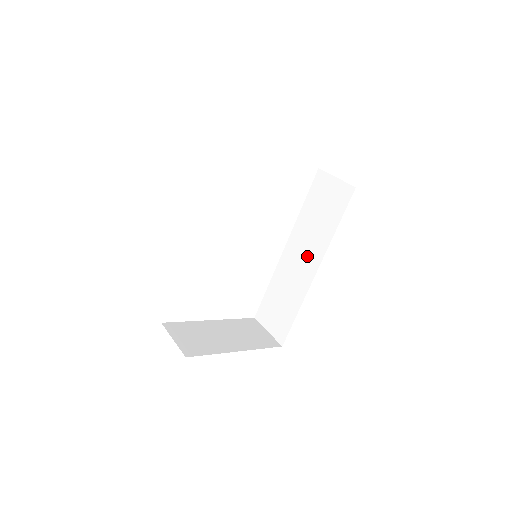
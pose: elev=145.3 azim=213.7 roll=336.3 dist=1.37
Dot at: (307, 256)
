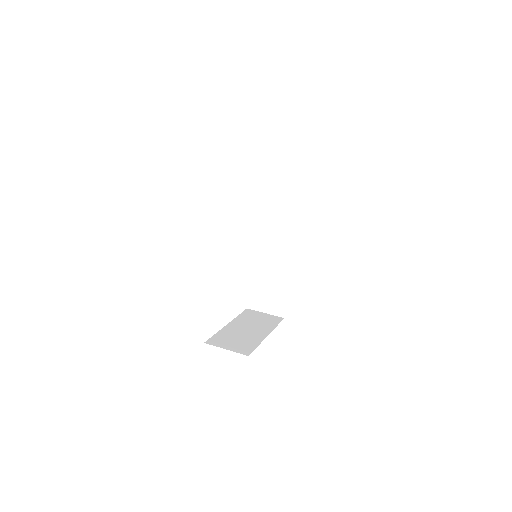
Dot at: (280, 241)
